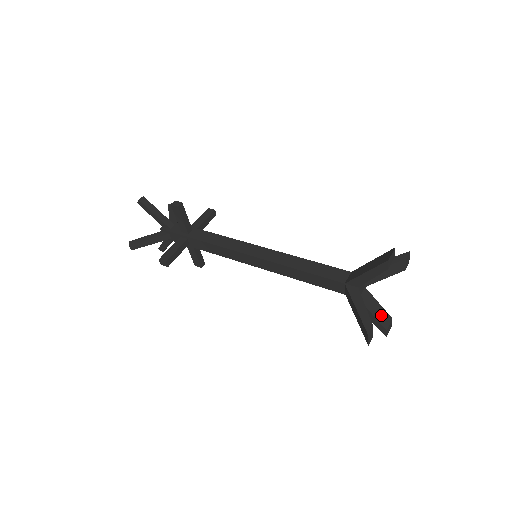
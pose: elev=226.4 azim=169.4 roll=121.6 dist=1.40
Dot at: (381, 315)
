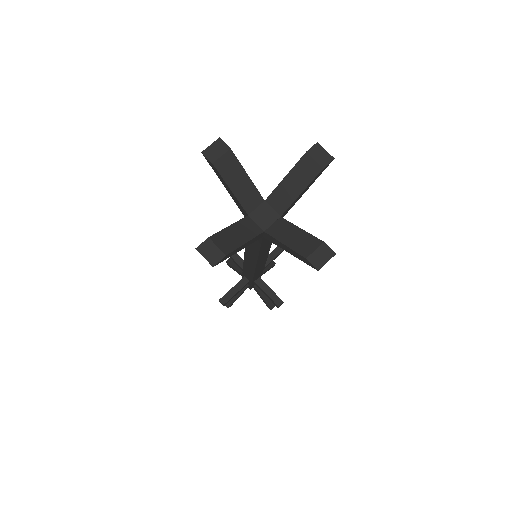
Dot at: (301, 242)
